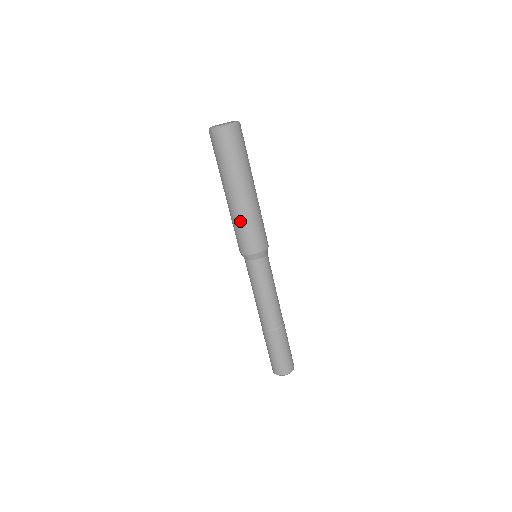
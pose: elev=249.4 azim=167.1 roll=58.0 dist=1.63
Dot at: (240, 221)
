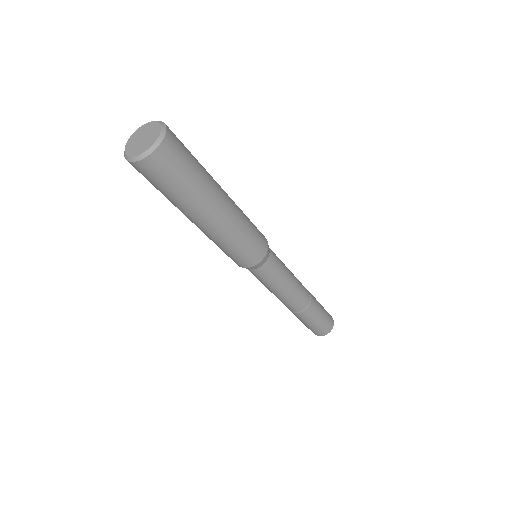
Dot at: (222, 244)
